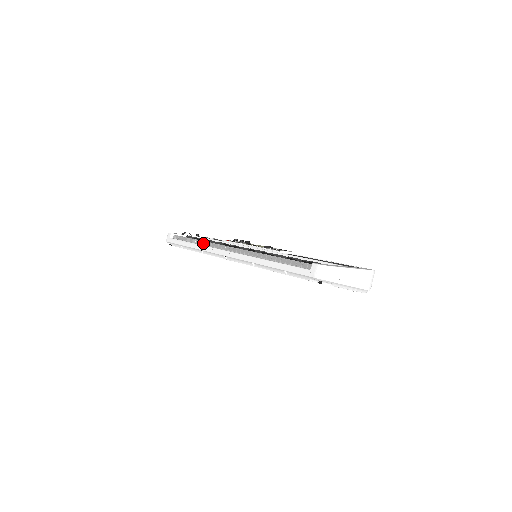
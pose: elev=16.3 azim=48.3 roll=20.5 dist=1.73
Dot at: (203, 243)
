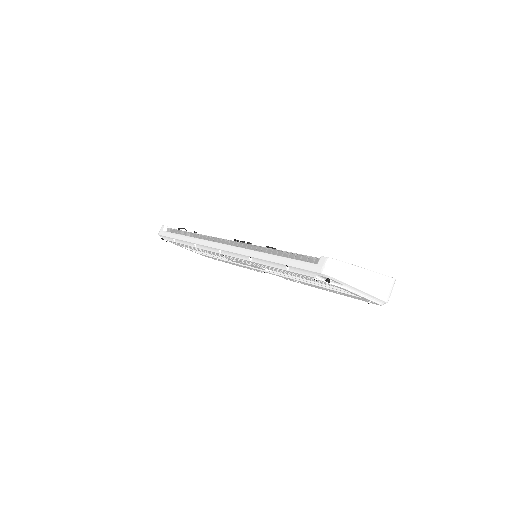
Dot at: (197, 236)
